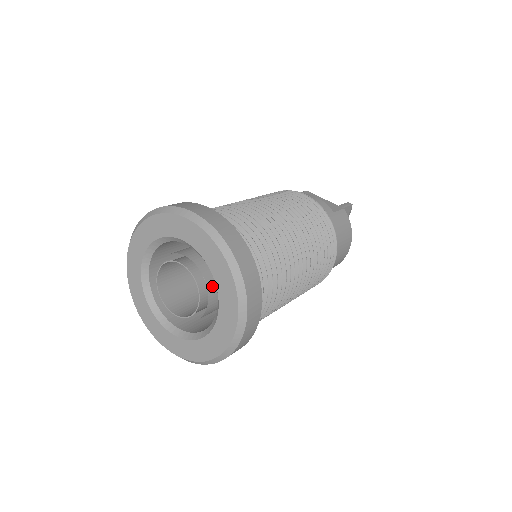
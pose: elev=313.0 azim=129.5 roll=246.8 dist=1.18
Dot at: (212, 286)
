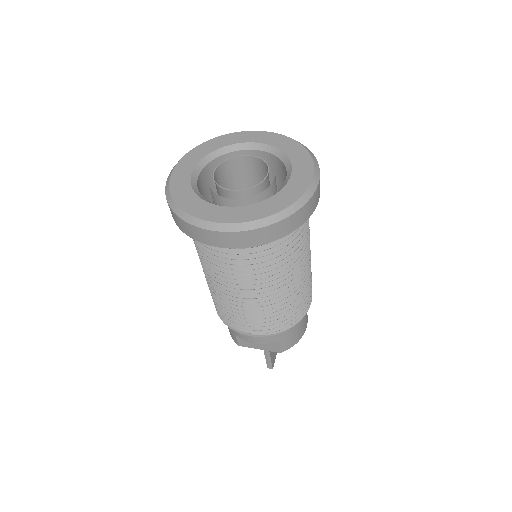
Dot at: occluded
